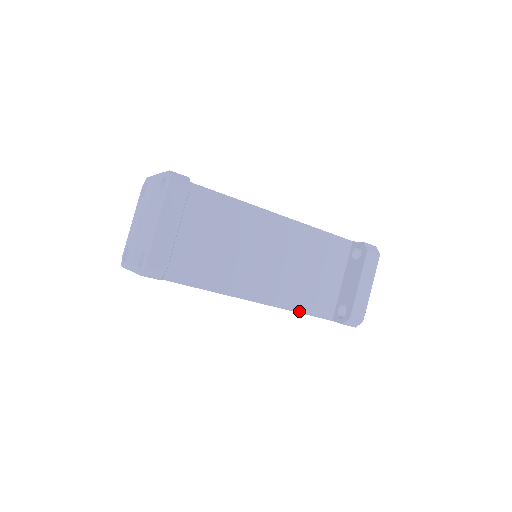
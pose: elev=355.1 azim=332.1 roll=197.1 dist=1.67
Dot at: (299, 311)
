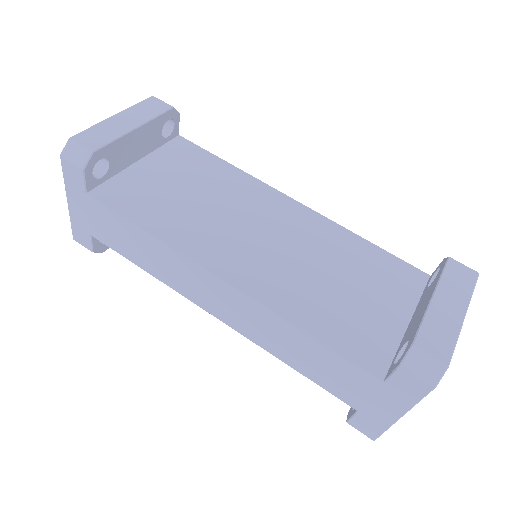
Dot at: (308, 331)
